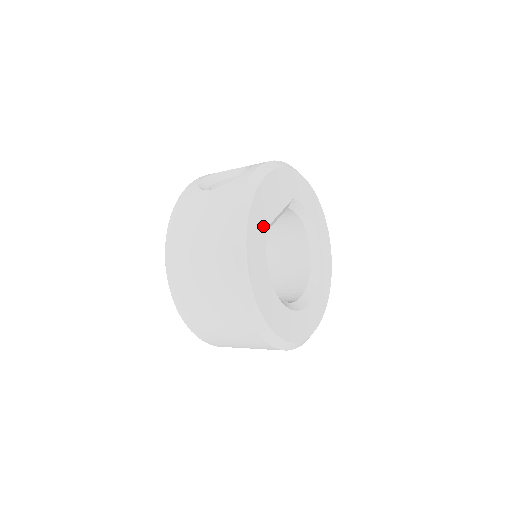
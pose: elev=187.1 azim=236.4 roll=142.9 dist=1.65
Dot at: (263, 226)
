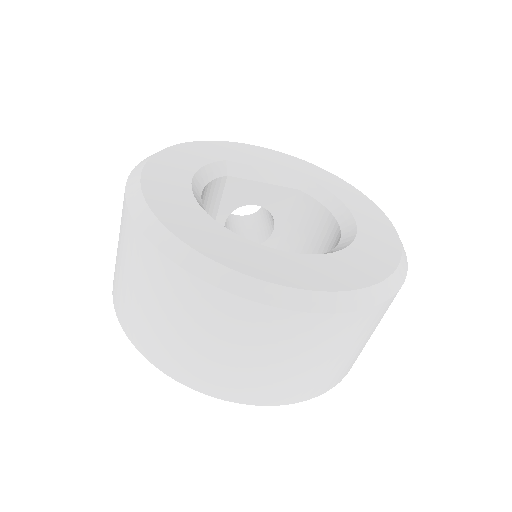
Dot at: (216, 156)
